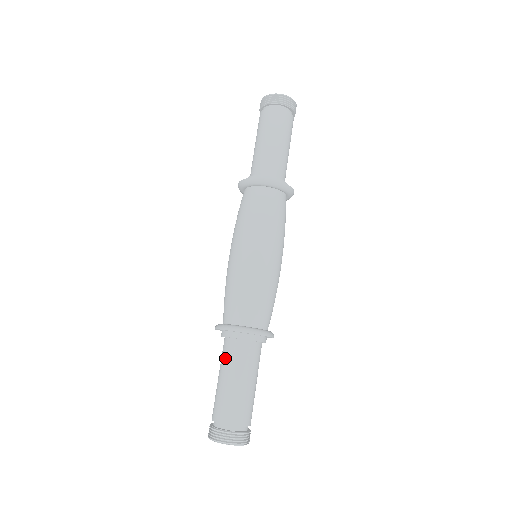
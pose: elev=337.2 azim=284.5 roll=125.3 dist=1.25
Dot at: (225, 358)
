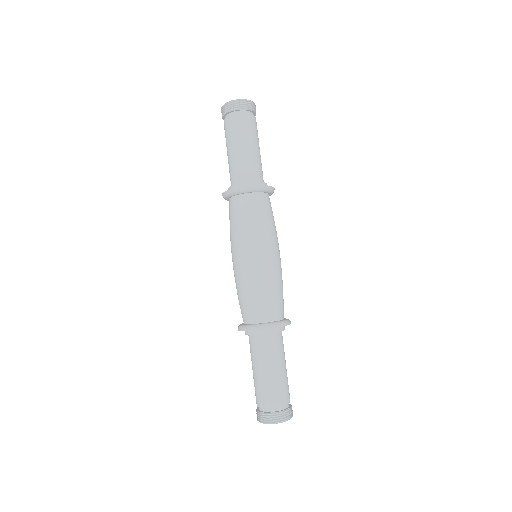
Dot at: (263, 353)
